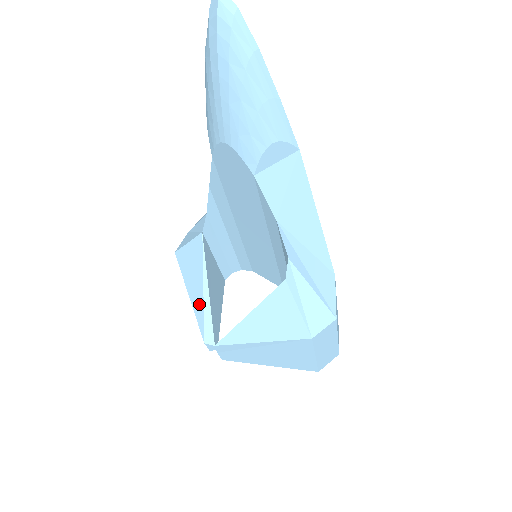
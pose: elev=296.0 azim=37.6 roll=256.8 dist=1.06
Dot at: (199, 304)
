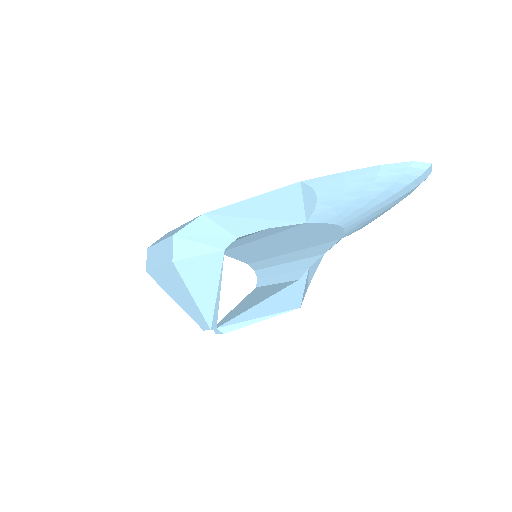
Dot at: (209, 303)
